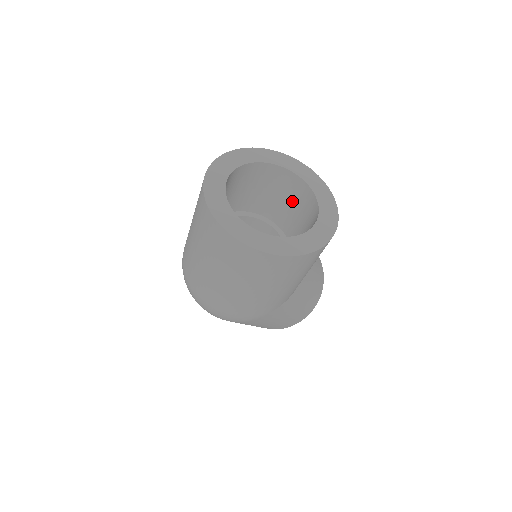
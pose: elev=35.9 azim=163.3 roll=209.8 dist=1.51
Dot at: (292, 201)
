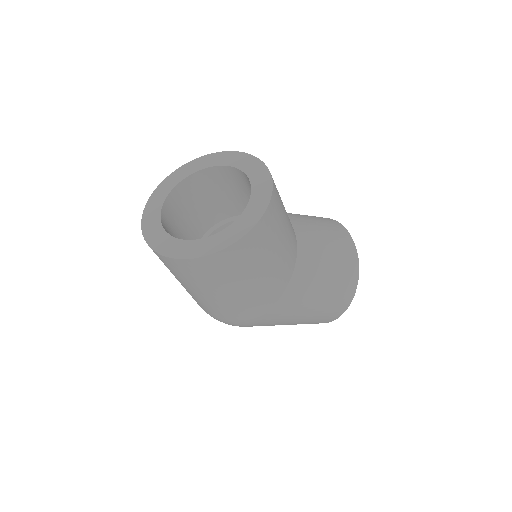
Dot at: occluded
